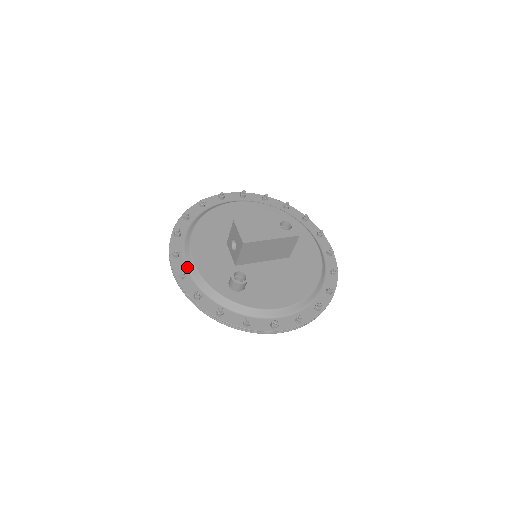
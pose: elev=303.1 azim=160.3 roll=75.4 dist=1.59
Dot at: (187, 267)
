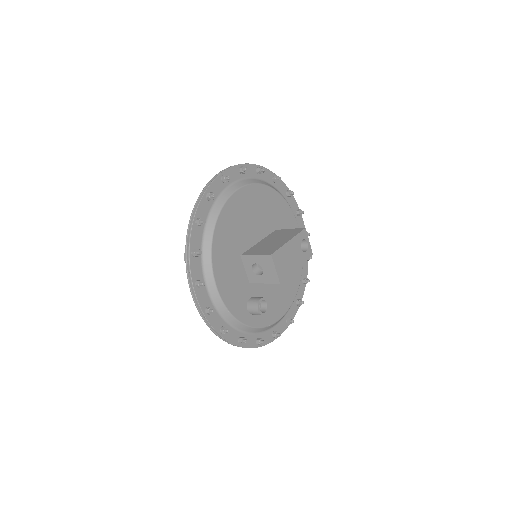
Dot at: (210, 297)
